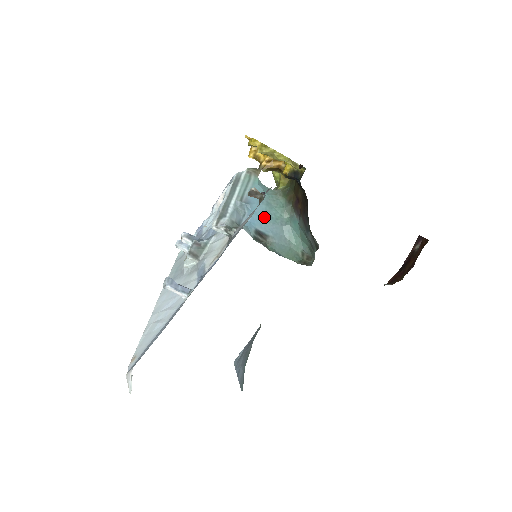
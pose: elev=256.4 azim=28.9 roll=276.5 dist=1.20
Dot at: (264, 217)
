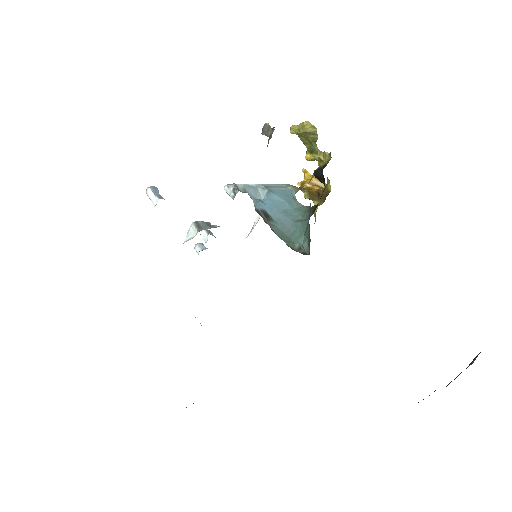
Dot at: (279, 207)
